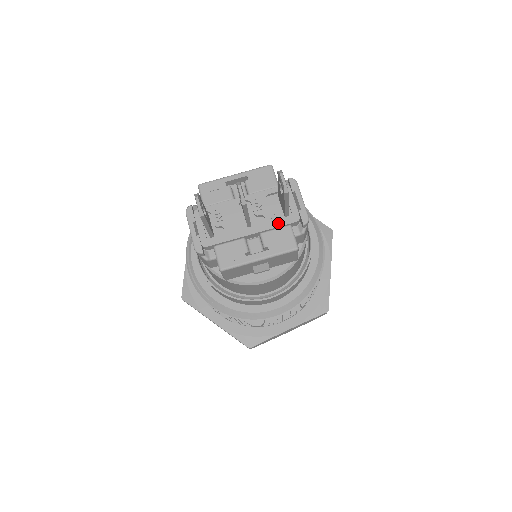
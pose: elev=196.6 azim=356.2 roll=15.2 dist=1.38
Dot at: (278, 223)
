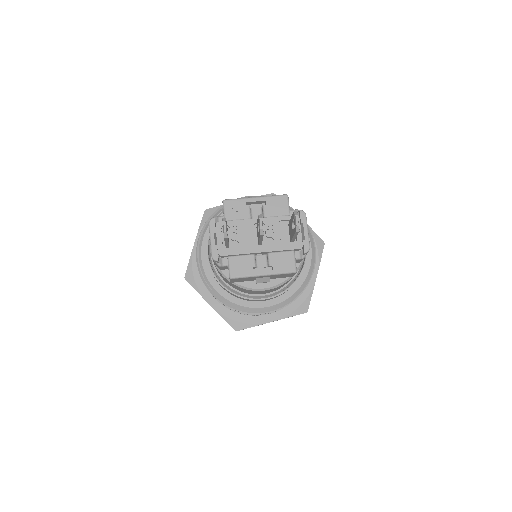
Dot at: (284, 247)
